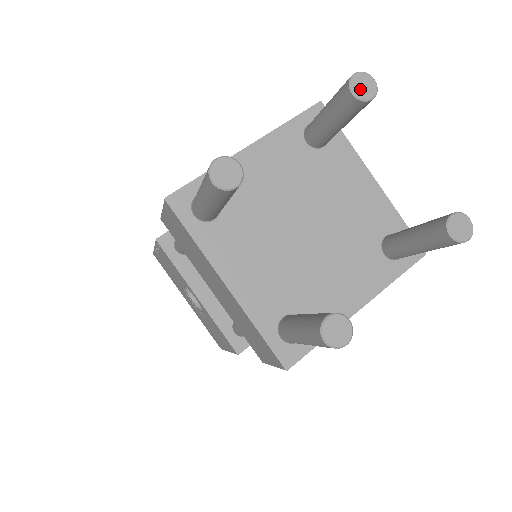
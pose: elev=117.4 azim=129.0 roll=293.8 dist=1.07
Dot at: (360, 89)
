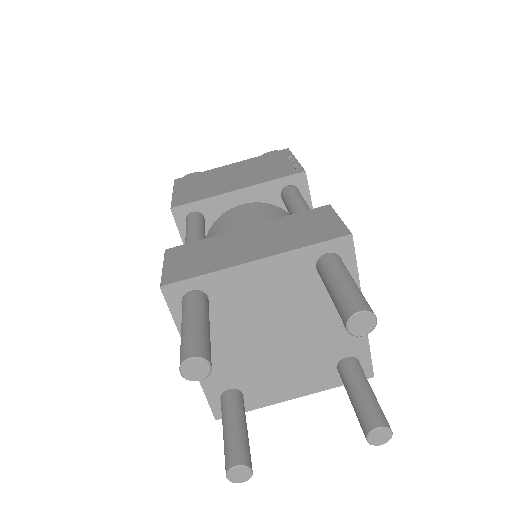
Dot at: (356, 327)
